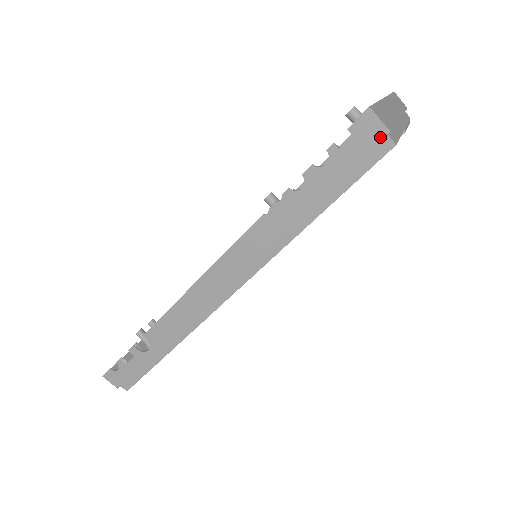
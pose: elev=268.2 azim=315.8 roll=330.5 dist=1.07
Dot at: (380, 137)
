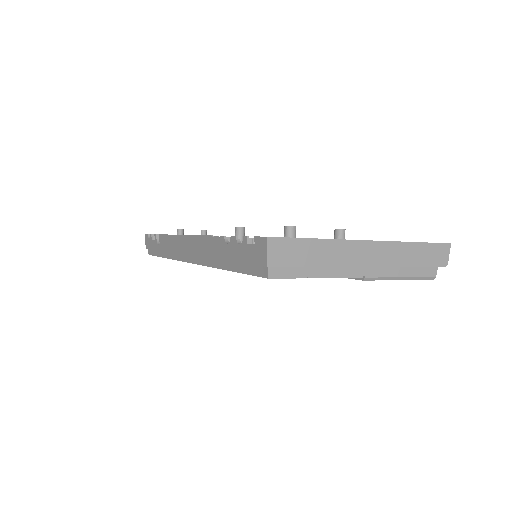
Dot at: (262, 263)
